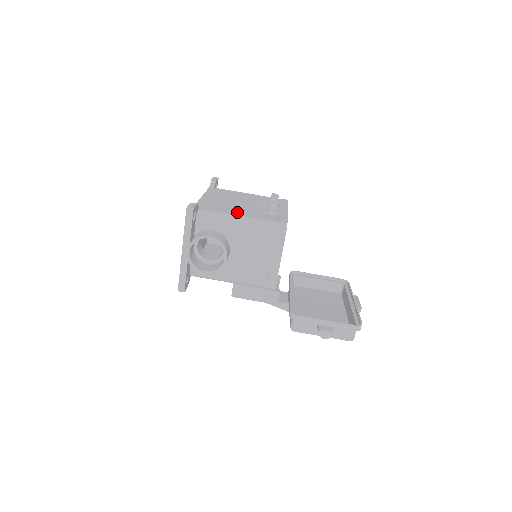
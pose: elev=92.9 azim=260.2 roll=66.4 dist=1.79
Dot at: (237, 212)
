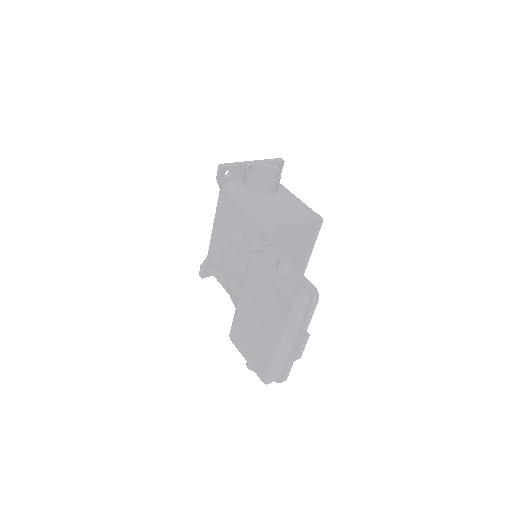
Dot at: occluded
